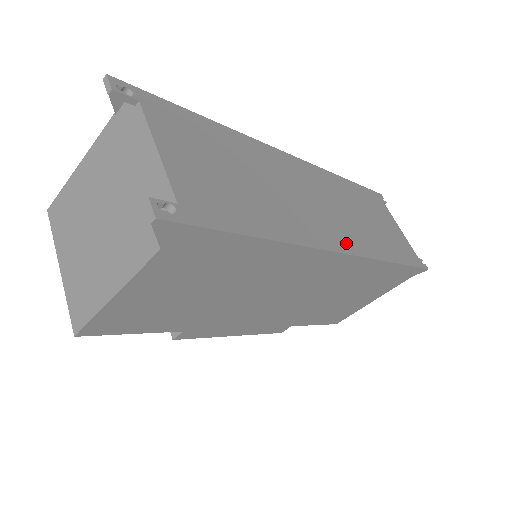
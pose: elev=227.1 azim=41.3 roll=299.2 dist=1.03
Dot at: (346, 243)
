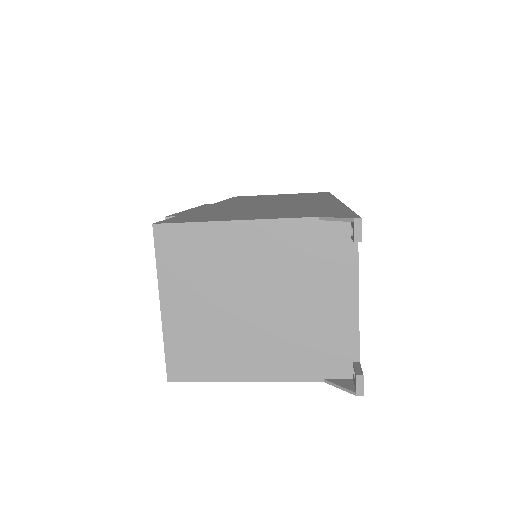
Dot at: occluded
